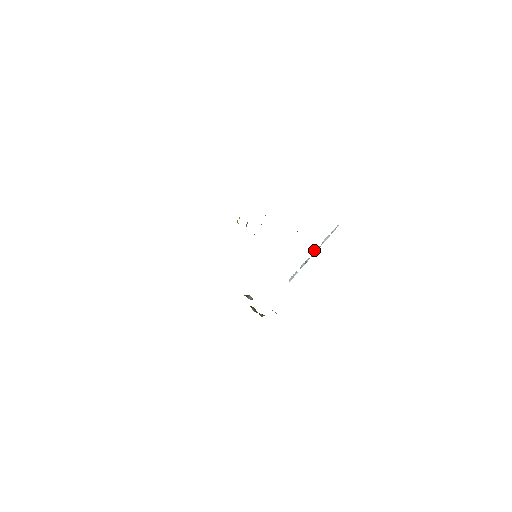
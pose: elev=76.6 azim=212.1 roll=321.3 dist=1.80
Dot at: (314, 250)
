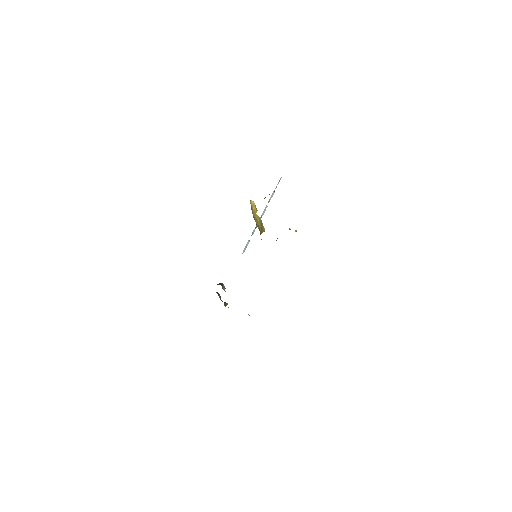
Dot at: (263, 211)
